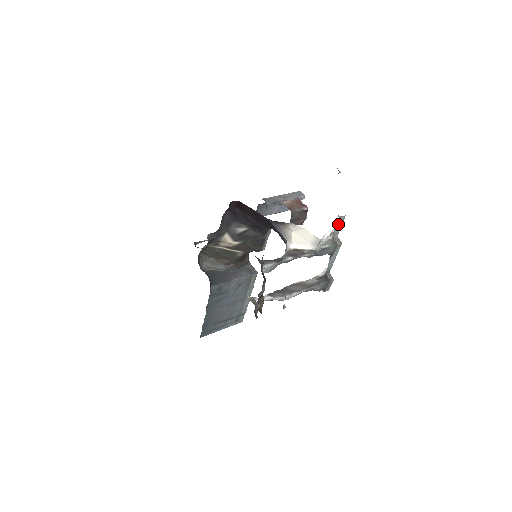
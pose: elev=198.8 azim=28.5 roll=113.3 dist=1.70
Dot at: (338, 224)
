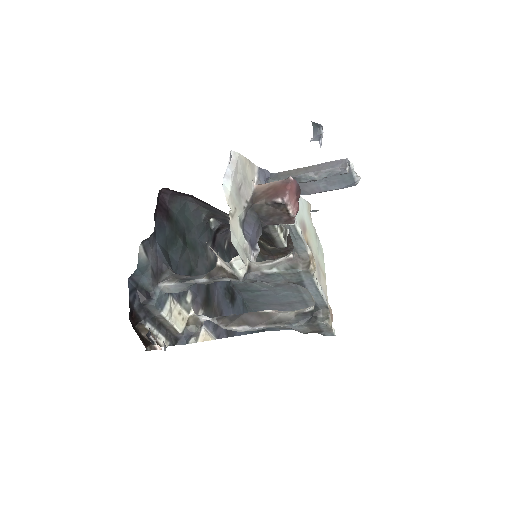
Dot at: (293, 236)
